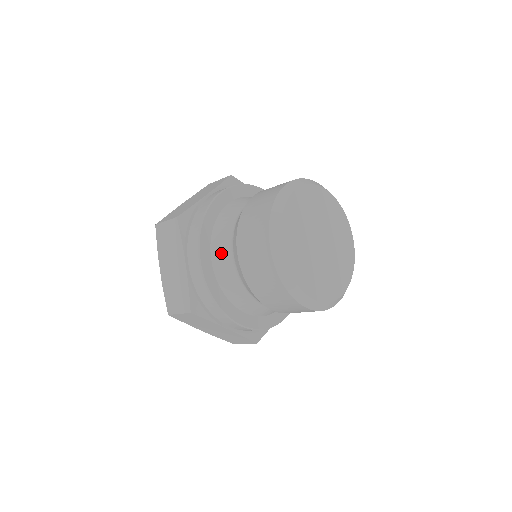
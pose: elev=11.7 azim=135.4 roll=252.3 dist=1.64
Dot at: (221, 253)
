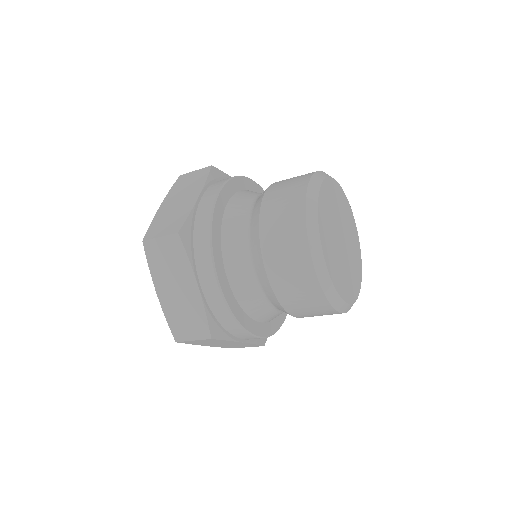
Dot at: (240, 203)
